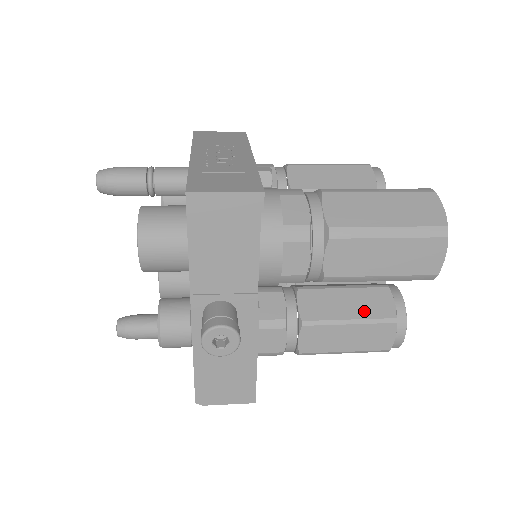
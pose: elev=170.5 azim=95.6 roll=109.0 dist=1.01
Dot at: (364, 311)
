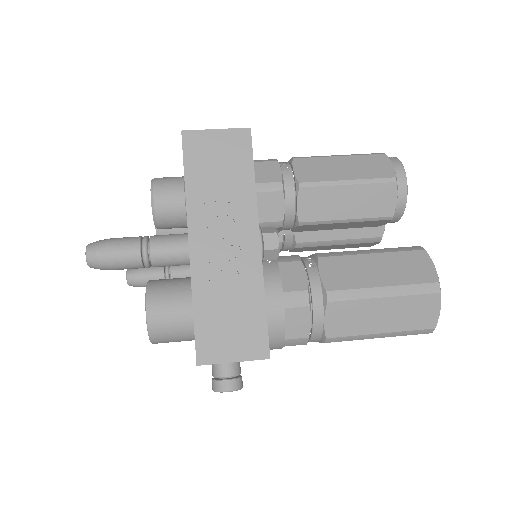
Dot at: occluded
